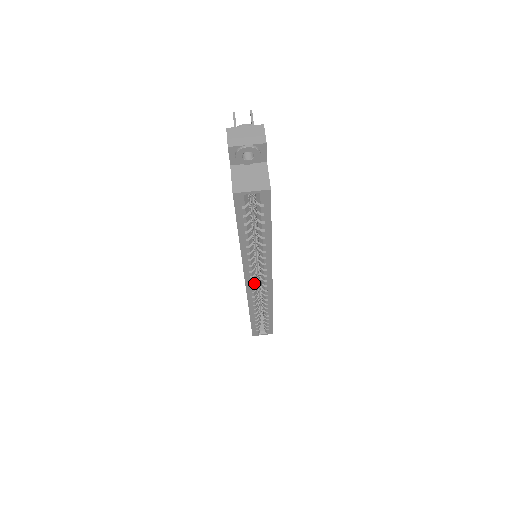
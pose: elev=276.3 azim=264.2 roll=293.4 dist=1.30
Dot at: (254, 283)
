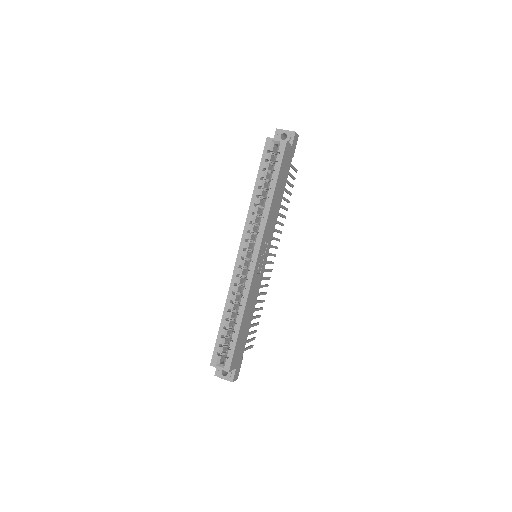
Dot at: (245, 254)
